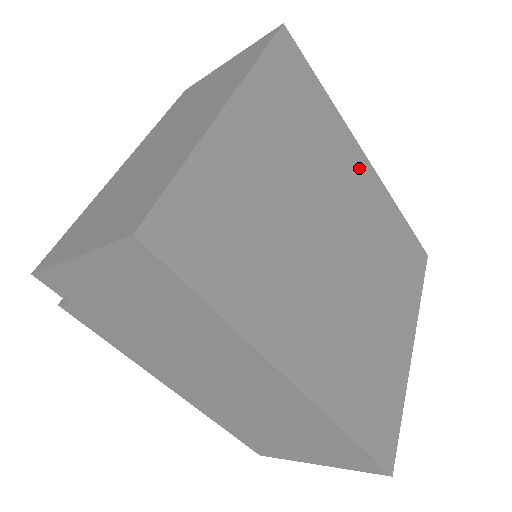
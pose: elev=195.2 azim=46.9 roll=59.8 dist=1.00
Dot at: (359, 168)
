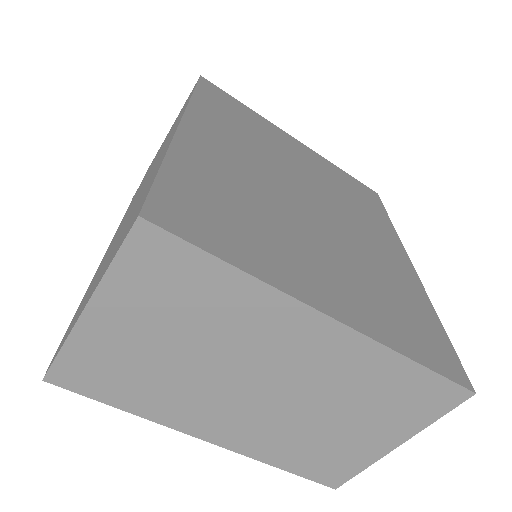
Dot at: (392, 249)
